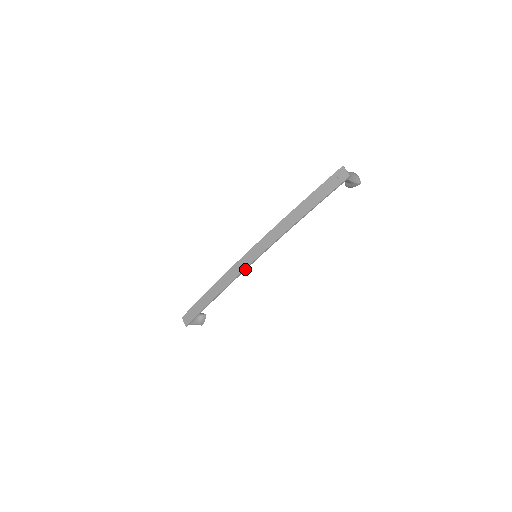
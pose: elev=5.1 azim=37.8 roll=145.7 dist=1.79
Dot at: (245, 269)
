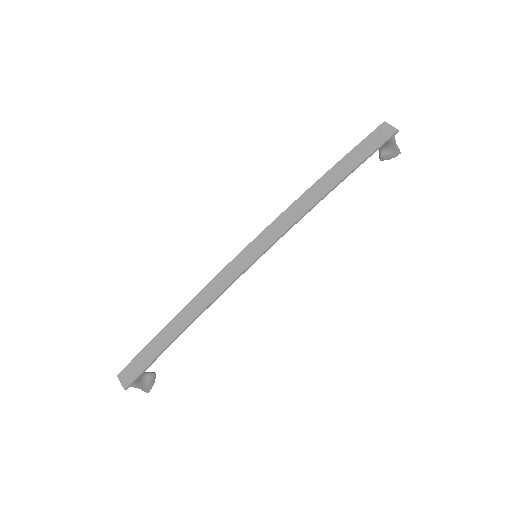
Dot at: (241, 274)
